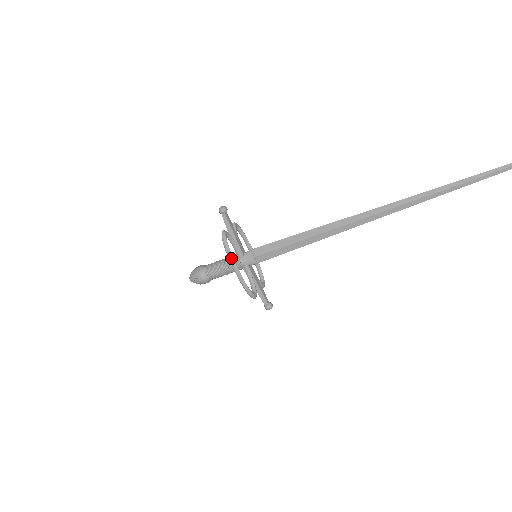
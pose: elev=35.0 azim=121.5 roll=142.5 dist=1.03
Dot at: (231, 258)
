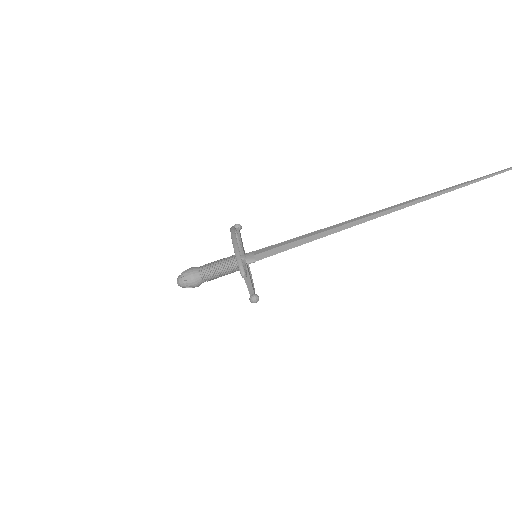
Dot at: (234, 235)
